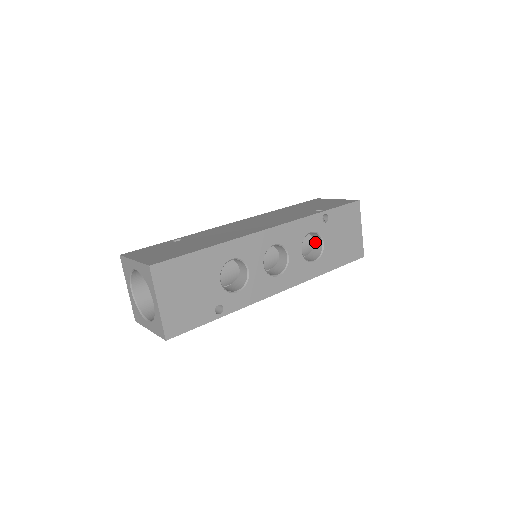
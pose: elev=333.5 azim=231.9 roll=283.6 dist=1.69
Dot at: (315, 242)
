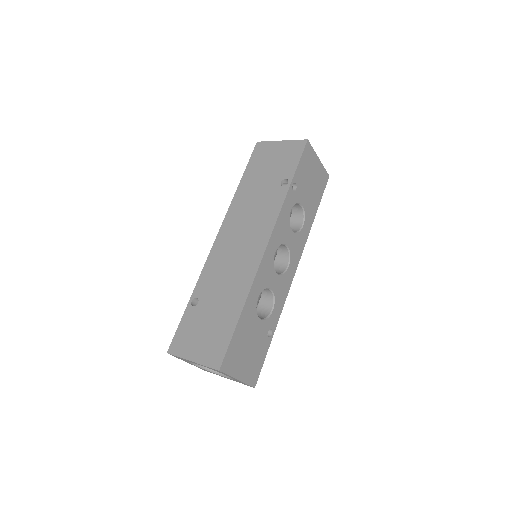
Dot at: occluded
